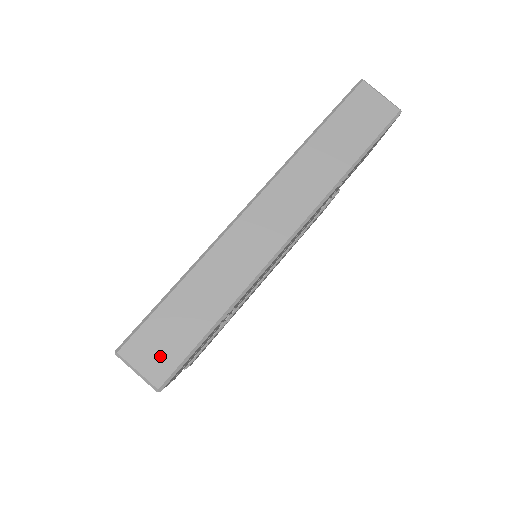
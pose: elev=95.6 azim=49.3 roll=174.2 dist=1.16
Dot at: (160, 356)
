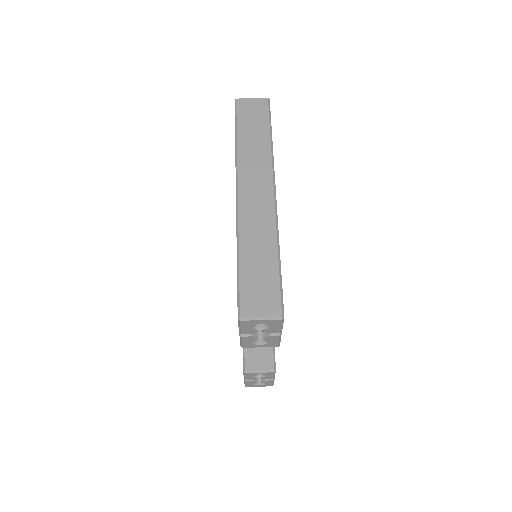
Dot at: (266, 299)
